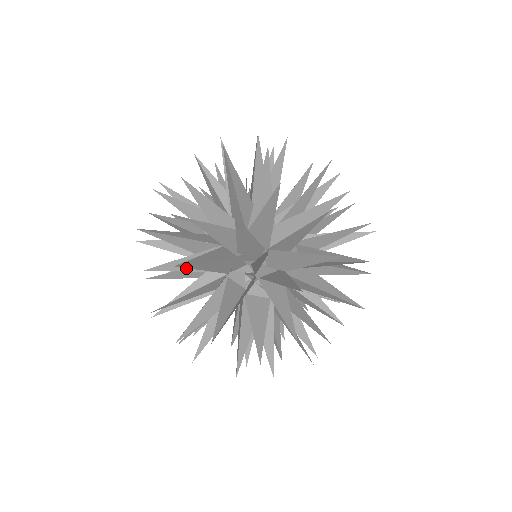
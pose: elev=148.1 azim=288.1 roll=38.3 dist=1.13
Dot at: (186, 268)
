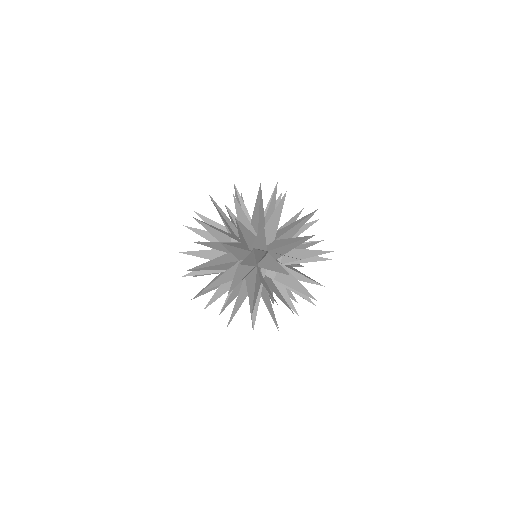
Dot at: (239, 305)
